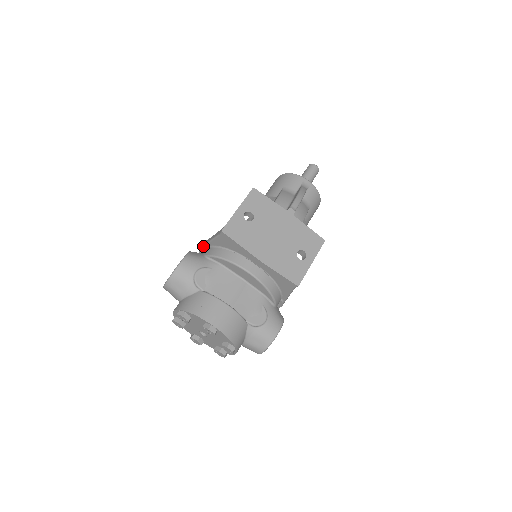
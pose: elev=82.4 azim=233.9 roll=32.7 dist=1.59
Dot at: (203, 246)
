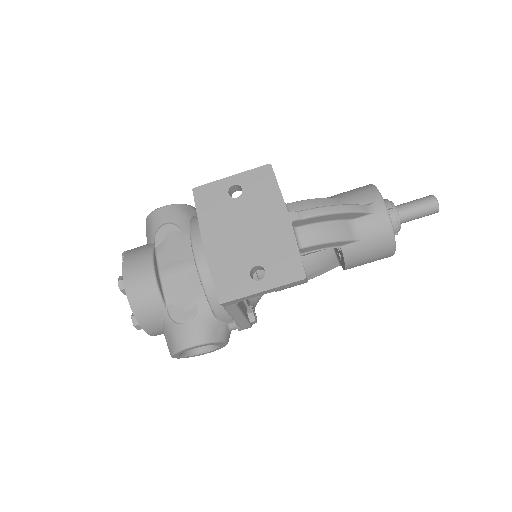
Dot at: occluded
